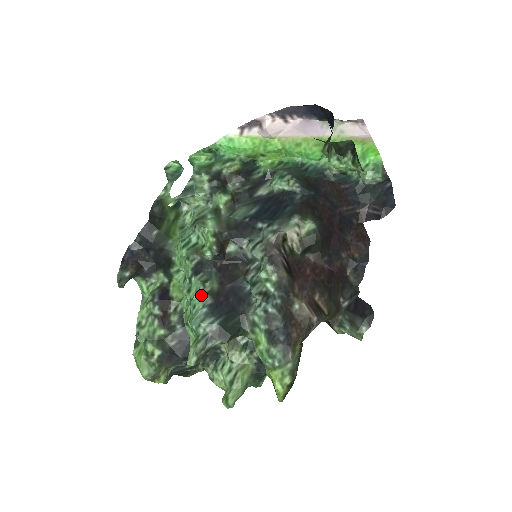
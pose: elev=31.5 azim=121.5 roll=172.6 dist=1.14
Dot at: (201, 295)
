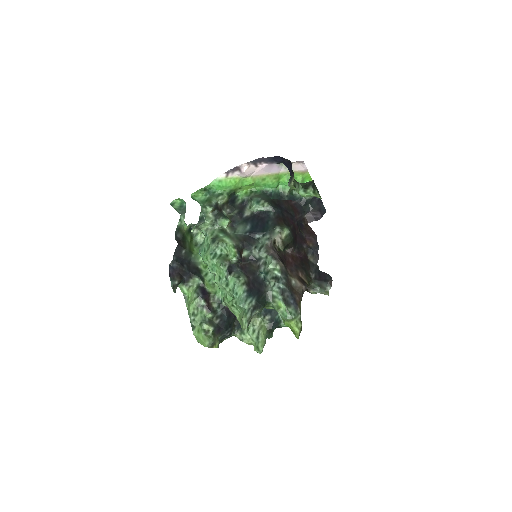
Dot at: (239, 286)
